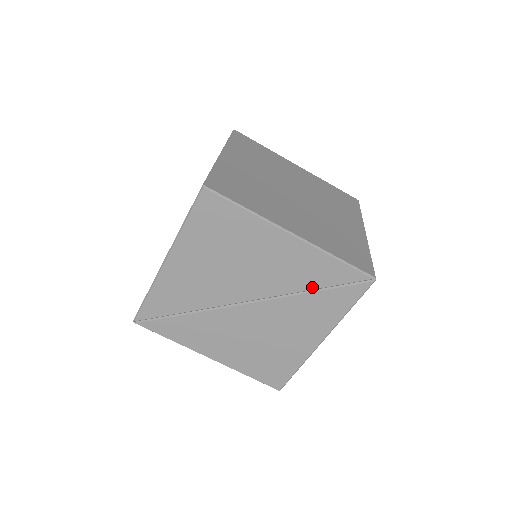
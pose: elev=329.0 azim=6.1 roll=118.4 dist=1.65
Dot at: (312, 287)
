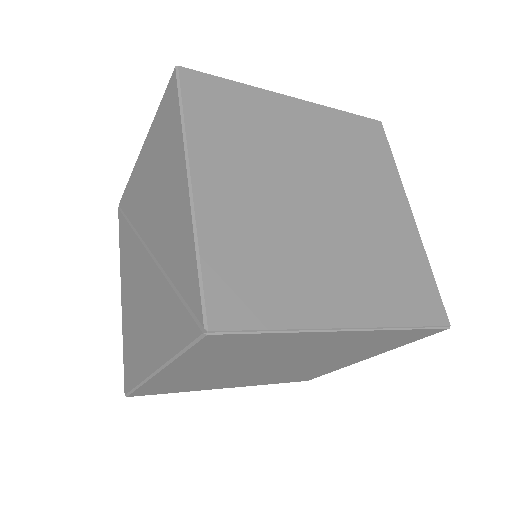
Dot at: (174, 278)
